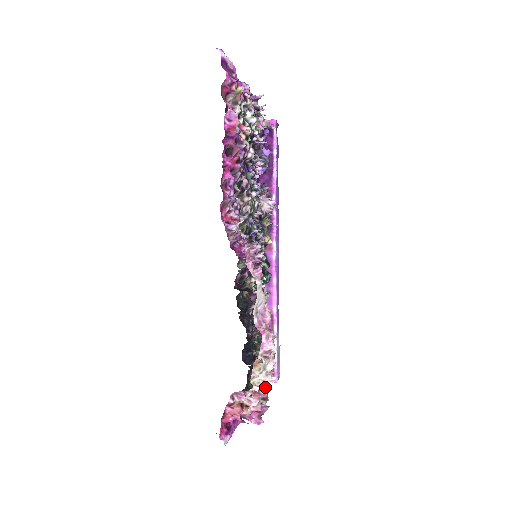
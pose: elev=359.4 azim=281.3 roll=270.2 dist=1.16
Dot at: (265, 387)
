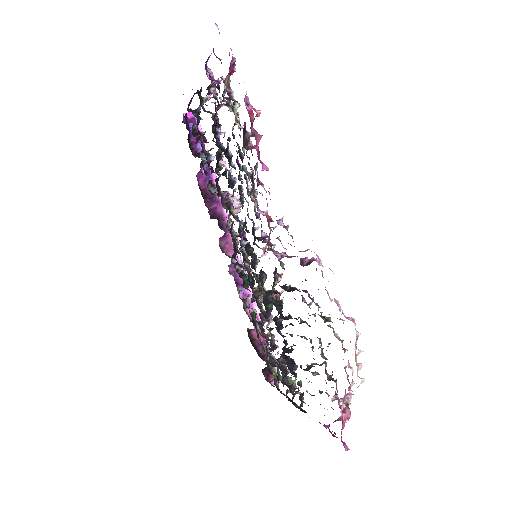
Dot at: (347, 379)
